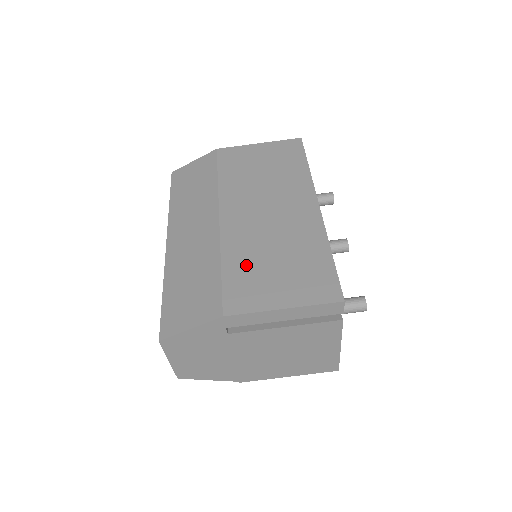
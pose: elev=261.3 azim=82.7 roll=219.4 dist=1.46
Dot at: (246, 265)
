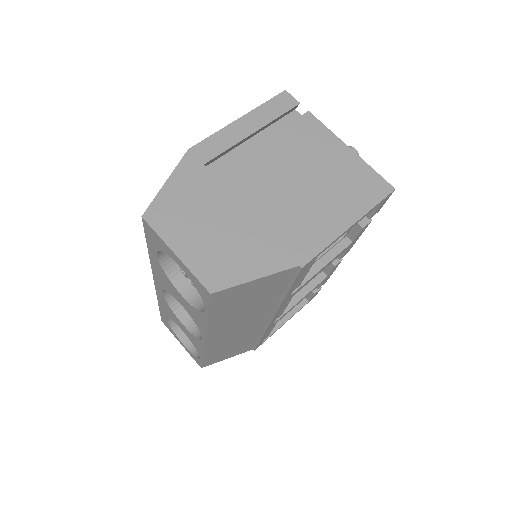
Dot at: occluded
